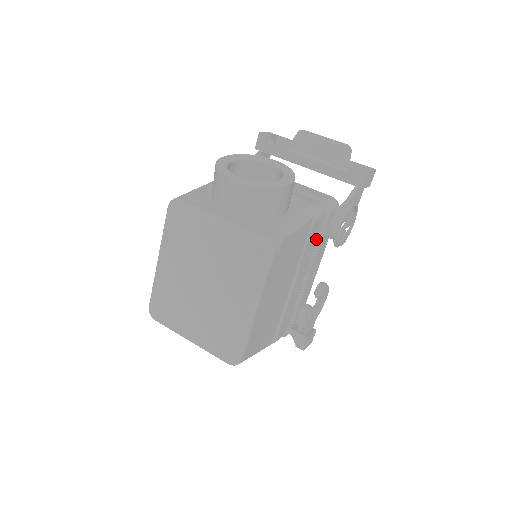
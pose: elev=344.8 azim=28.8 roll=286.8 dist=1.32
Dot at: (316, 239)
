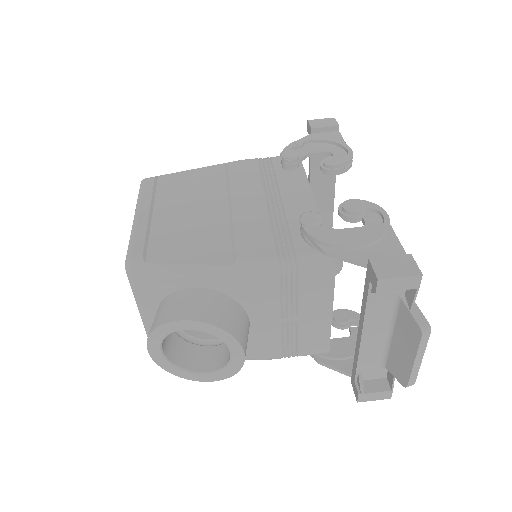
Dot at: occluded
